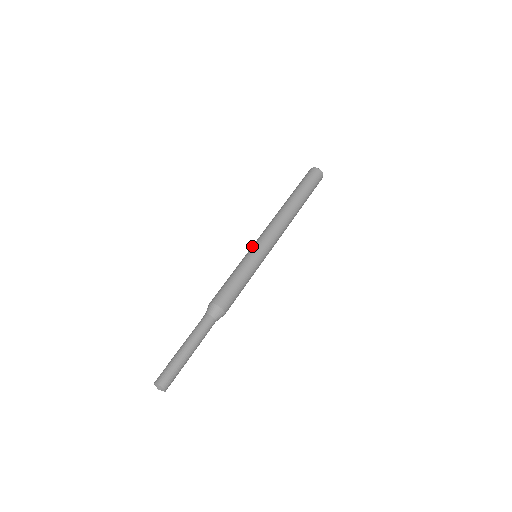
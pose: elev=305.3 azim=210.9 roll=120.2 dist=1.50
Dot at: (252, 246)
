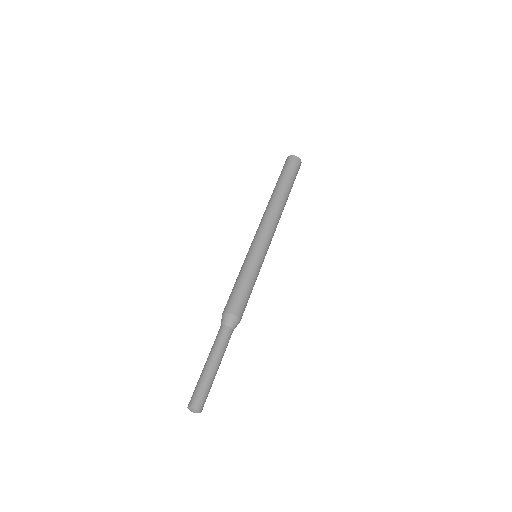
Dot at: (258, 247)
